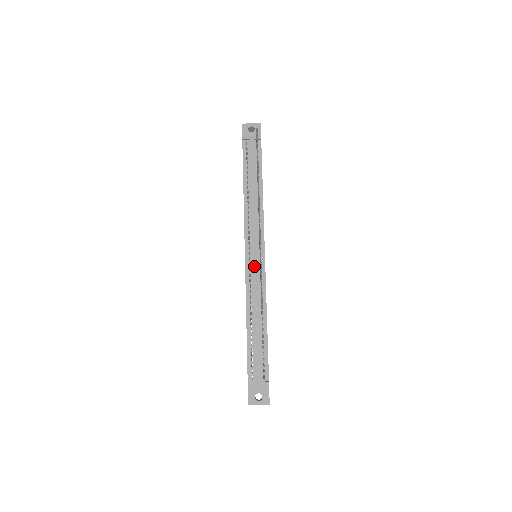
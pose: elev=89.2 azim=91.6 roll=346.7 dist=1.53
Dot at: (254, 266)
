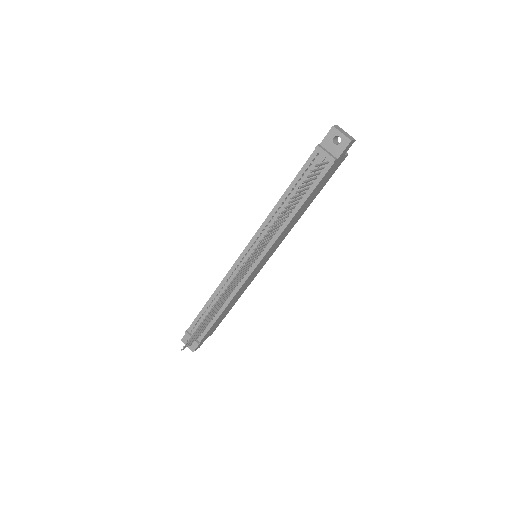
Dot at: occluded
